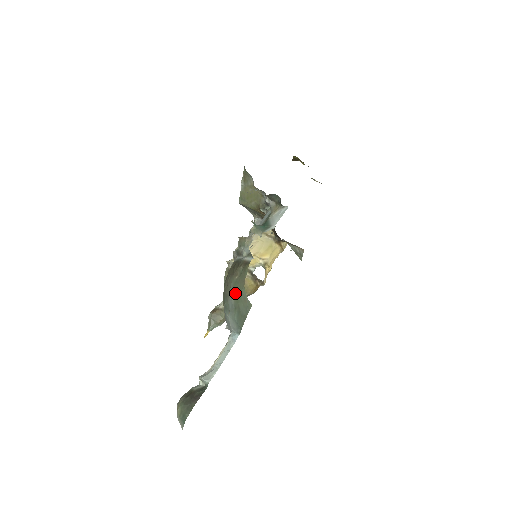
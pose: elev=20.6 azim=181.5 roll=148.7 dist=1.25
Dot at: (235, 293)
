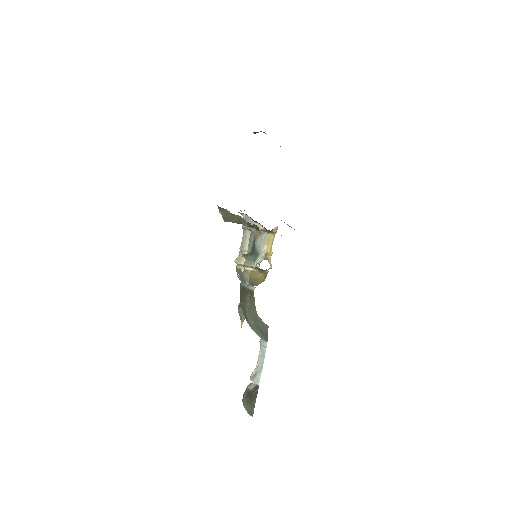
Dot at: (252, 318)
